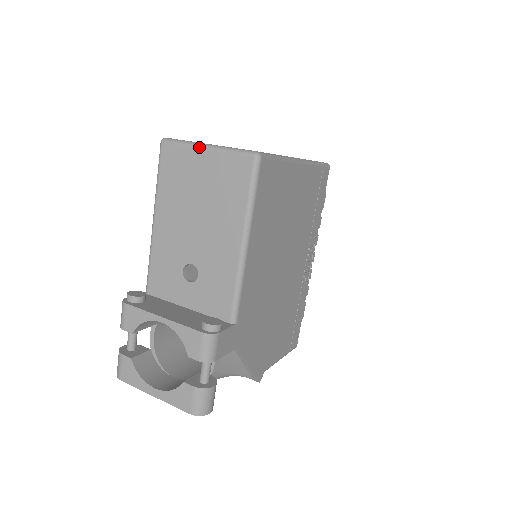
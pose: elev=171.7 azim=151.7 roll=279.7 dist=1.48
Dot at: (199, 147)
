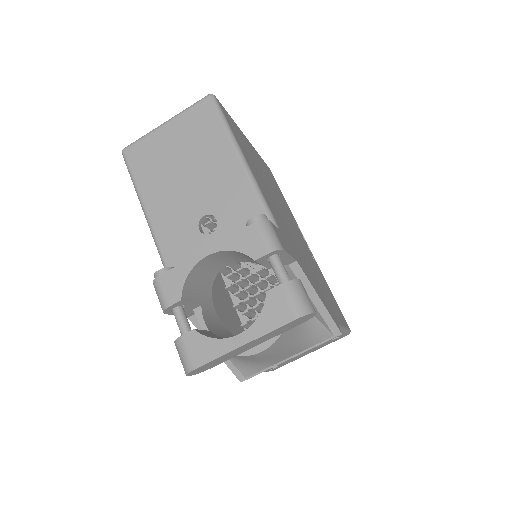
Dot at: (159, 127)
